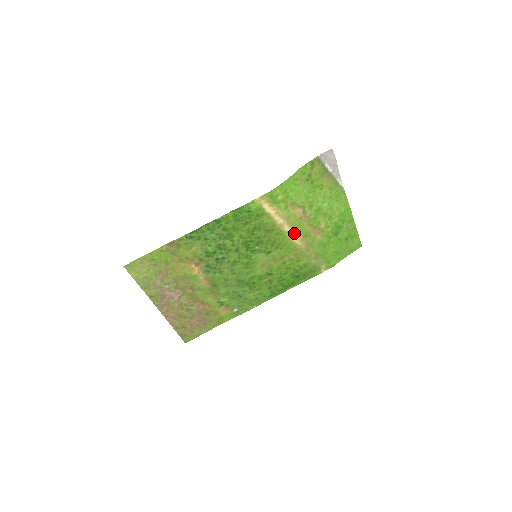
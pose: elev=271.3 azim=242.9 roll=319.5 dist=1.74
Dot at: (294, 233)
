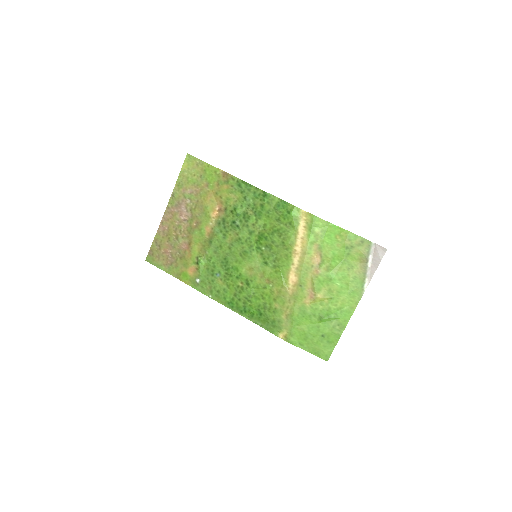
Dot at: (296, 271)
